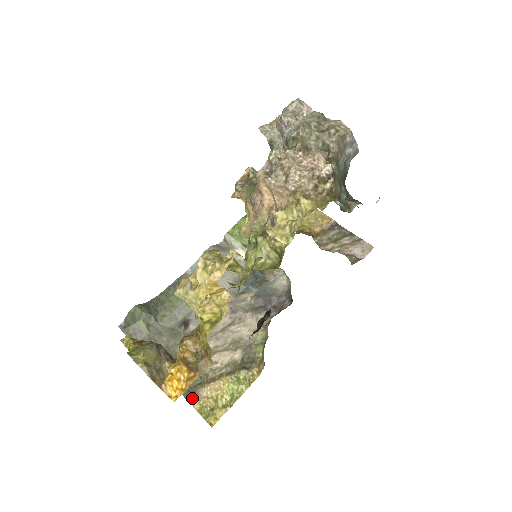
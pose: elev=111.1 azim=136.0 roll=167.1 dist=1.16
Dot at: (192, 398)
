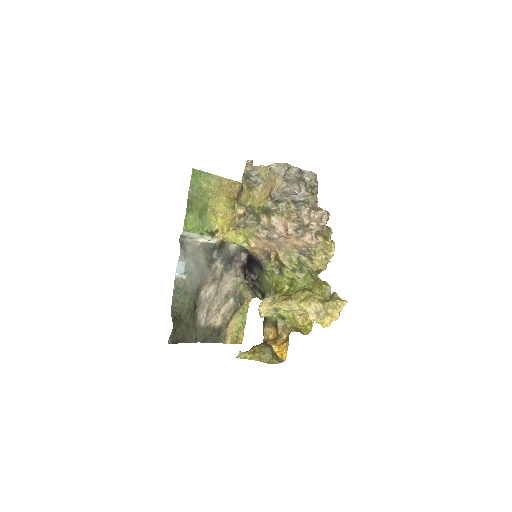
Dot at: (224, 340)
